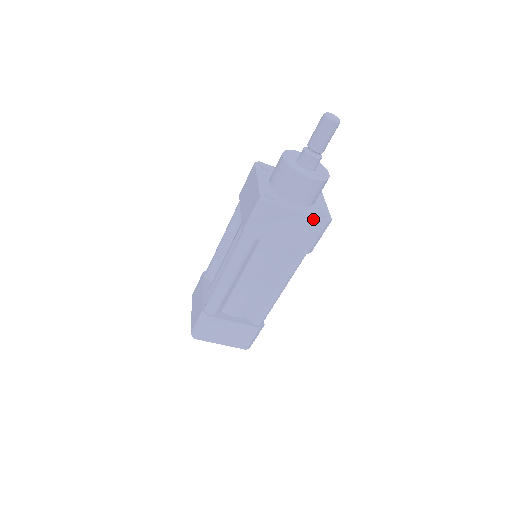
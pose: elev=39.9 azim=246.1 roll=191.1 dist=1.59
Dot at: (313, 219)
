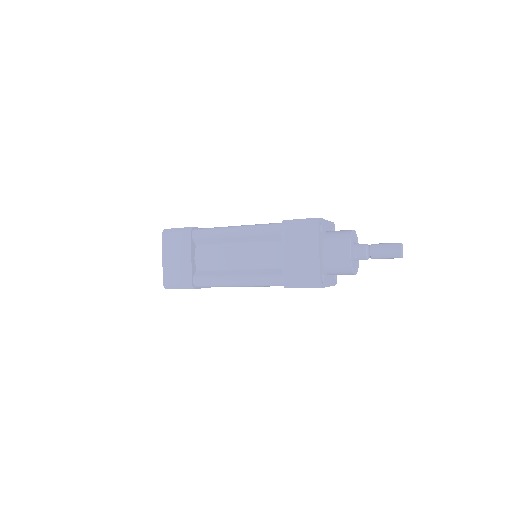
Dot at: occluded
